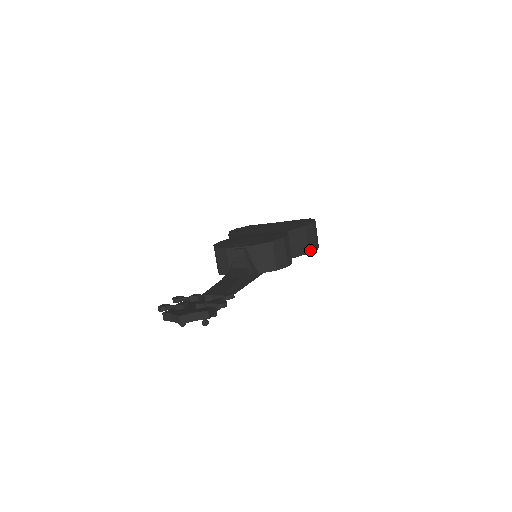
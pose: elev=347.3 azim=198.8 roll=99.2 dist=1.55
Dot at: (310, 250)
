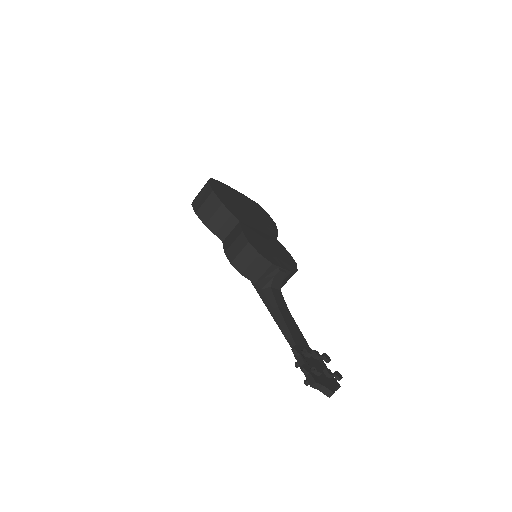
Dot at: occluded
